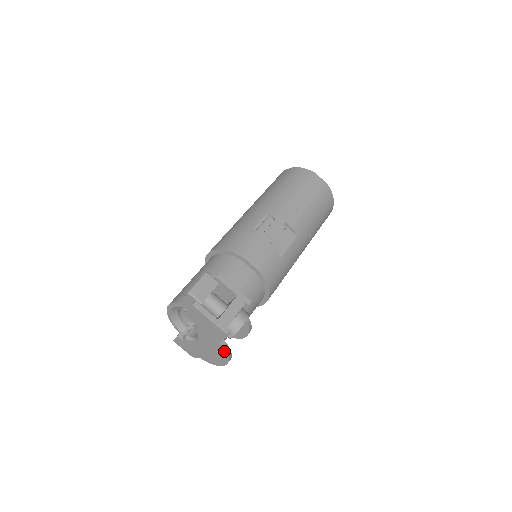
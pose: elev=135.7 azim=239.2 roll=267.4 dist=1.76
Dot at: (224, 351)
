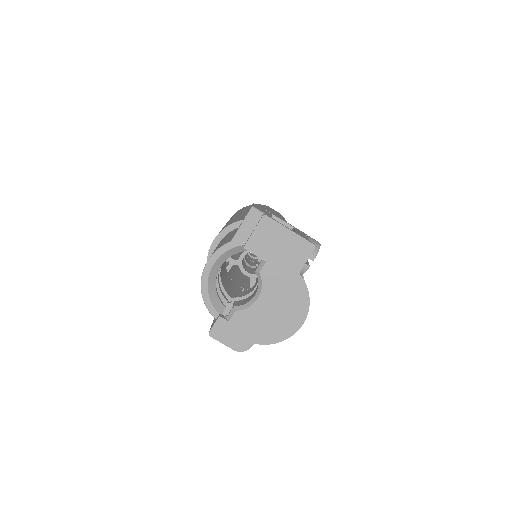
Dot at: (304, 290)
